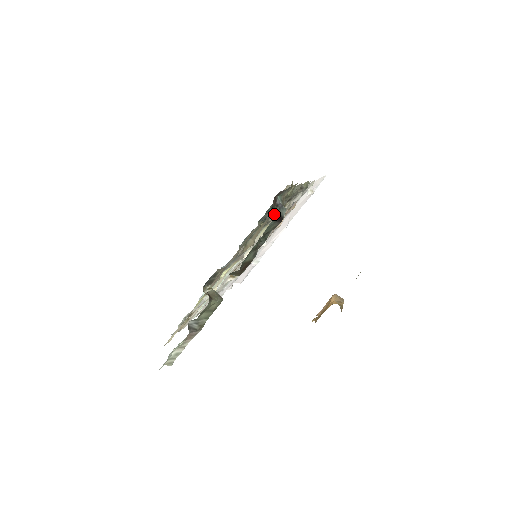
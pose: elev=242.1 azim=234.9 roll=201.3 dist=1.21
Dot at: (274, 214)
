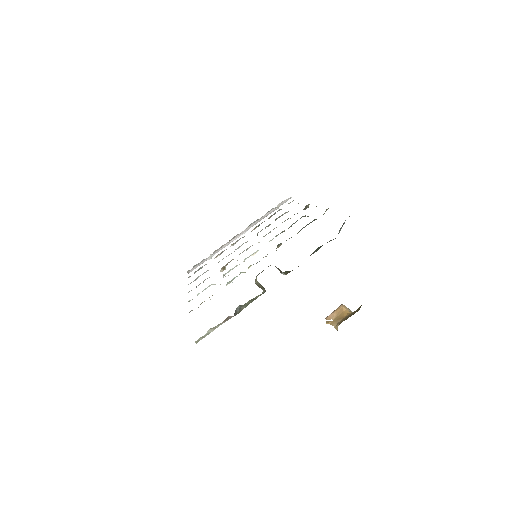
Dot at: occluded
